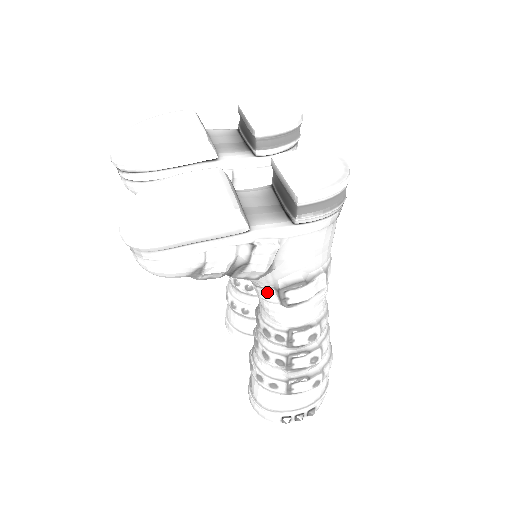
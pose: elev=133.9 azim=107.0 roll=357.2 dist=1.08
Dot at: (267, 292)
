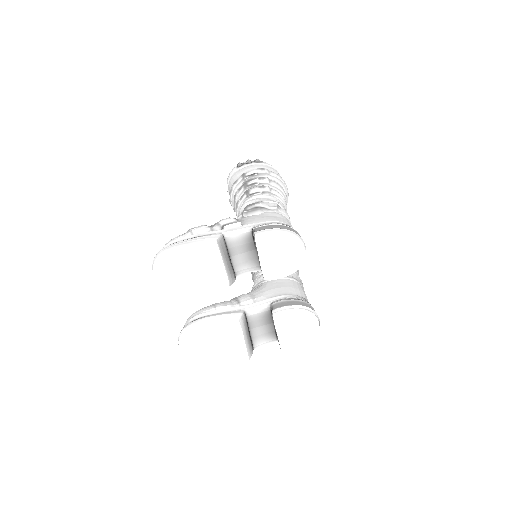
Dot at: occluded
